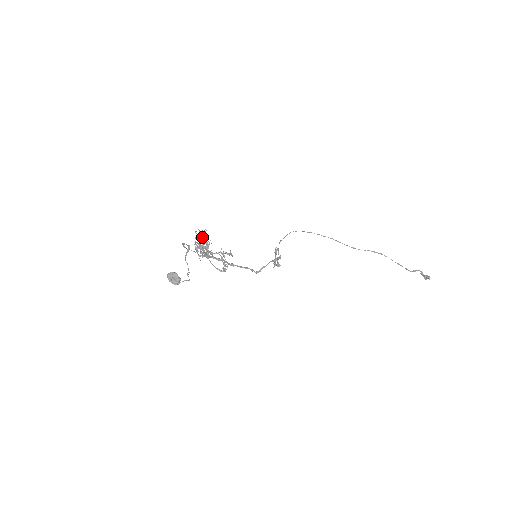
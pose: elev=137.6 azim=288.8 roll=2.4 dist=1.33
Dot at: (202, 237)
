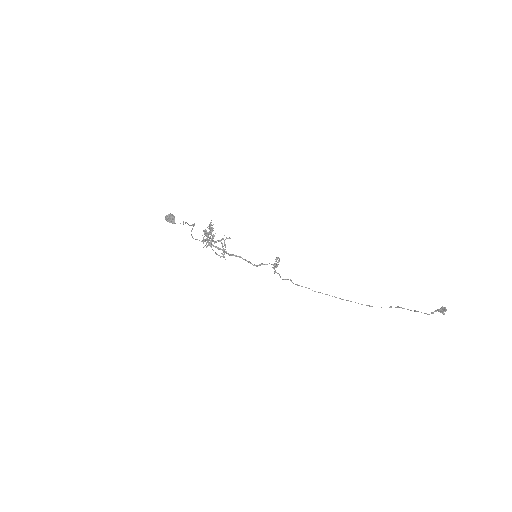
Dot at: (210, 231)
